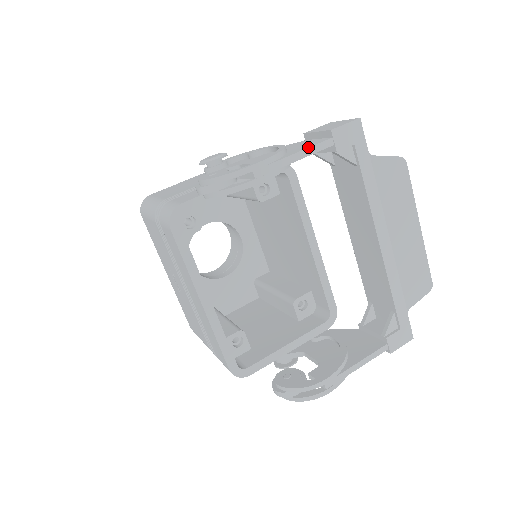
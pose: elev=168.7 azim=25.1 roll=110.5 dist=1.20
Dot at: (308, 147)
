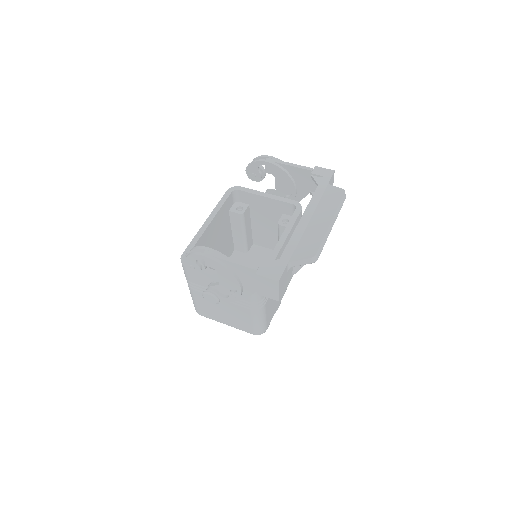
Dot at: (299, 165)
